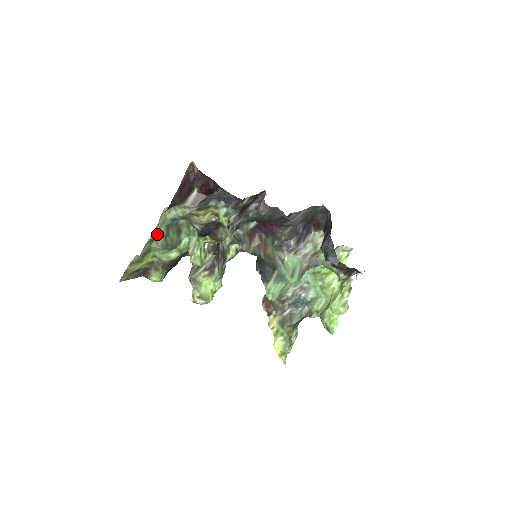
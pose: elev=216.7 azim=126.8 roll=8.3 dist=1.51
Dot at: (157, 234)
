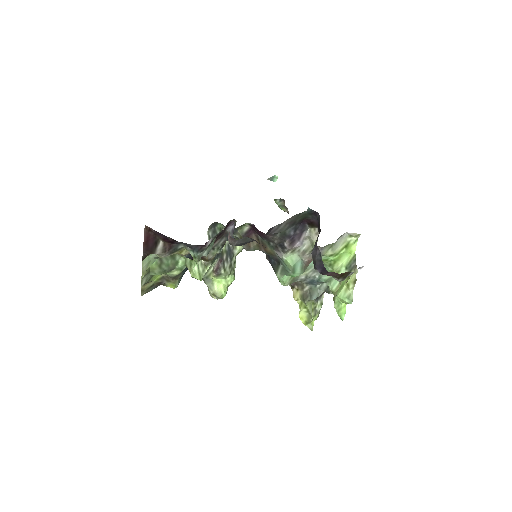
Dot at: (151, 266)
